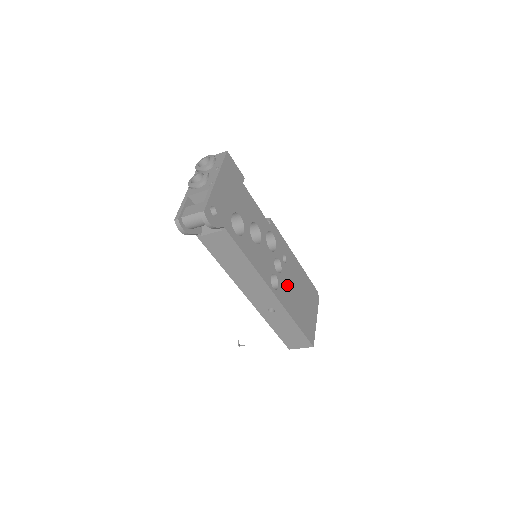
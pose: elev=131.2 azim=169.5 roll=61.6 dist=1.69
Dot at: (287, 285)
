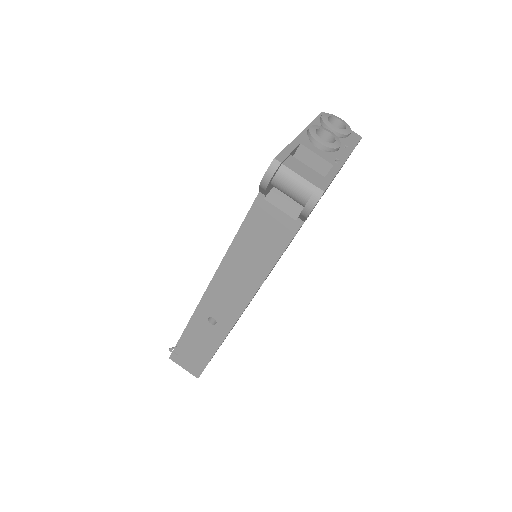
Dot at: (246, 307)
